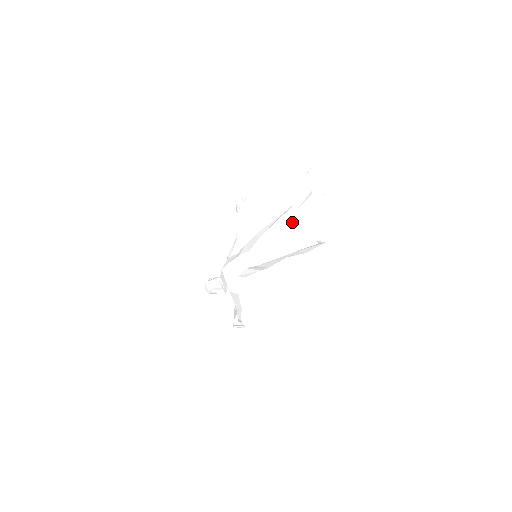
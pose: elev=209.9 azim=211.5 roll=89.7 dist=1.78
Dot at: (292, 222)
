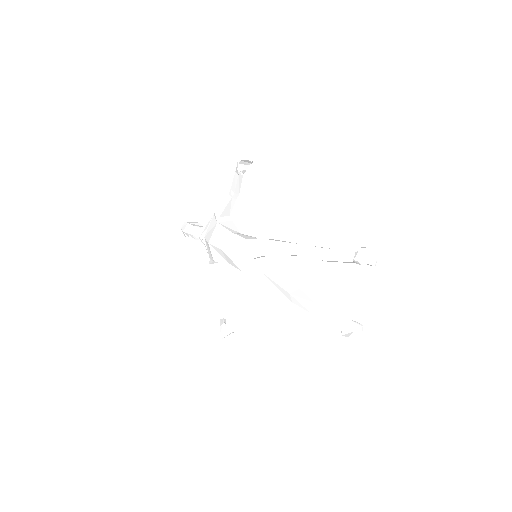
Dot at: occluded
